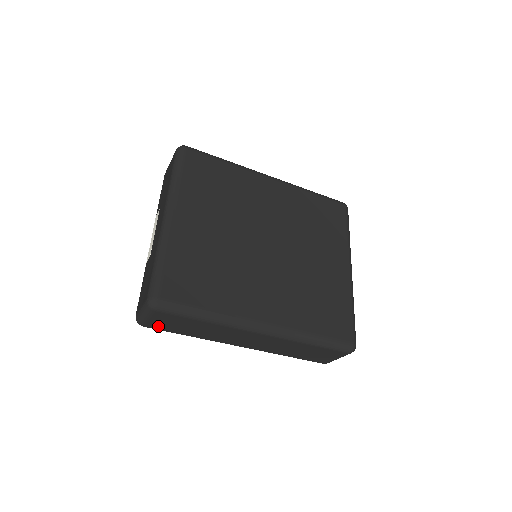
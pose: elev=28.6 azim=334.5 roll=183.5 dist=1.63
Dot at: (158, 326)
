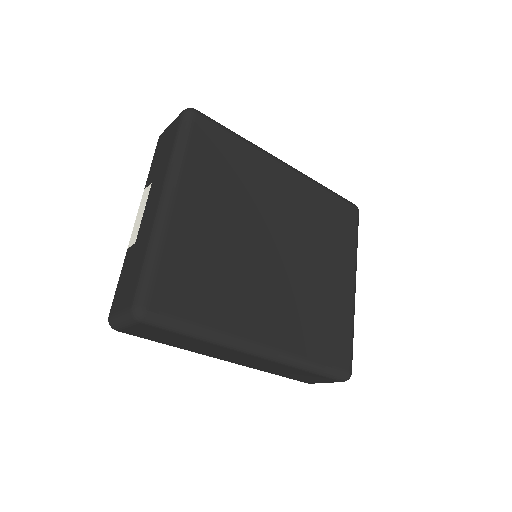
Dot at: (136, 333)
